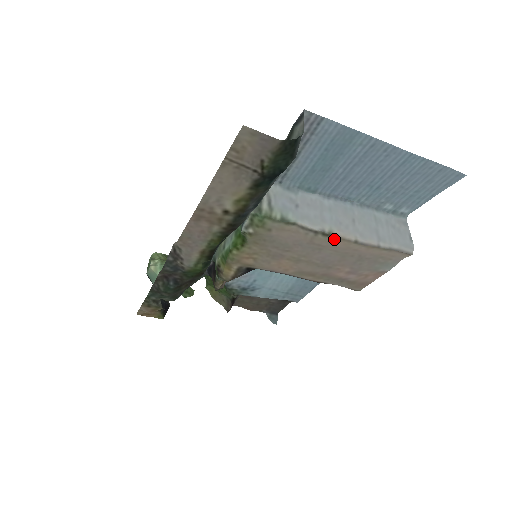
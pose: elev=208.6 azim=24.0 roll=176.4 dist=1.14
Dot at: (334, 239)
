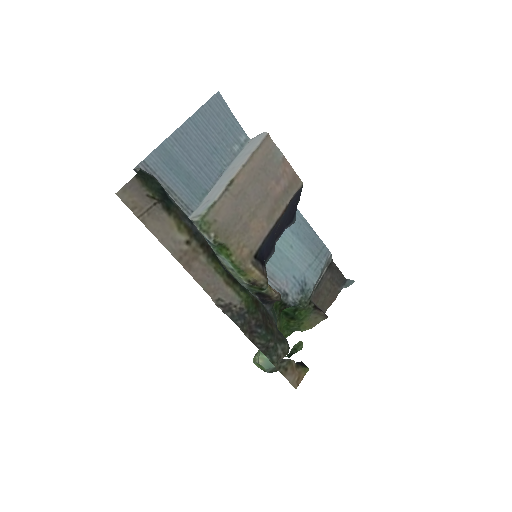
Dot at: (236, 179)
